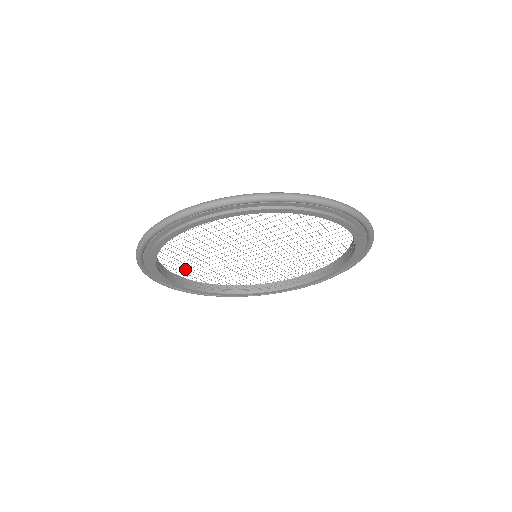
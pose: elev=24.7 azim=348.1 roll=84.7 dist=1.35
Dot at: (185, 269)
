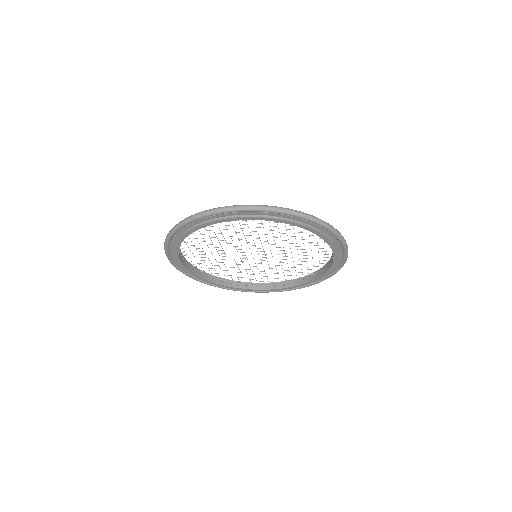
Dot at: occluded
